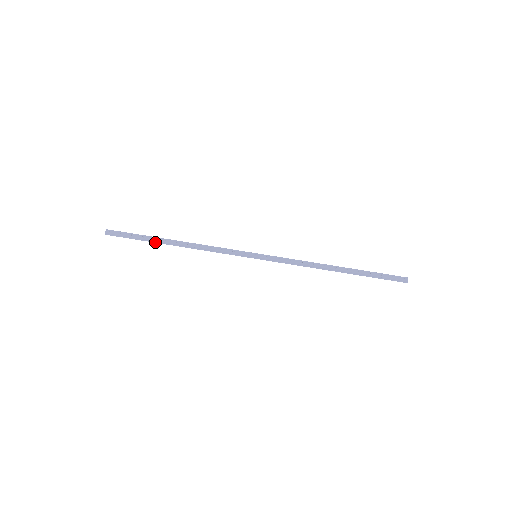
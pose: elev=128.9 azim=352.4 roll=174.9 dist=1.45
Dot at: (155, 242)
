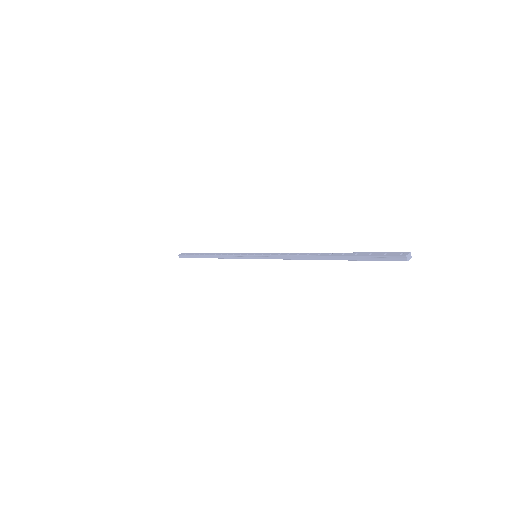
Dot at: (200, 257)
